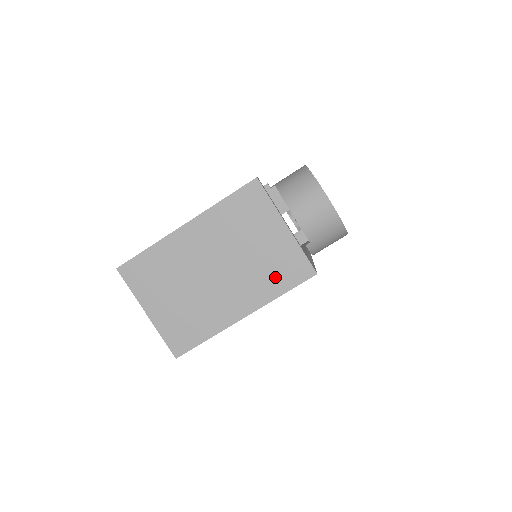
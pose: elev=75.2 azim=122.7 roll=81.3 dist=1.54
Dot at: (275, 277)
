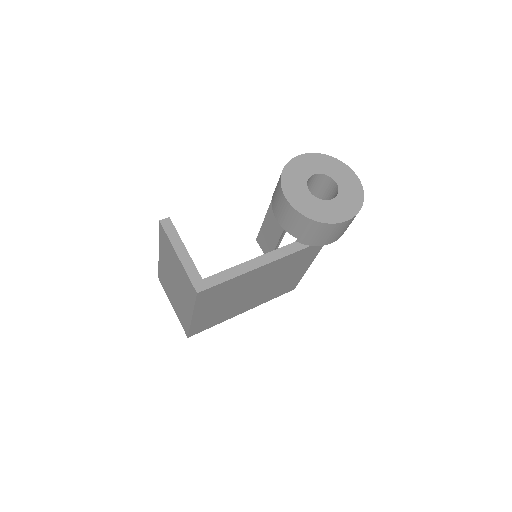
Dot at: (188, 292)
